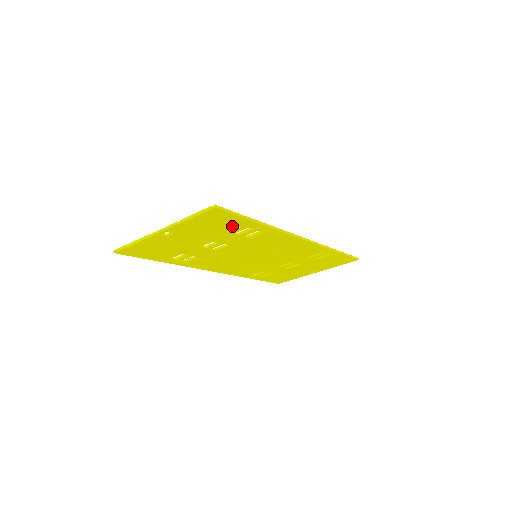
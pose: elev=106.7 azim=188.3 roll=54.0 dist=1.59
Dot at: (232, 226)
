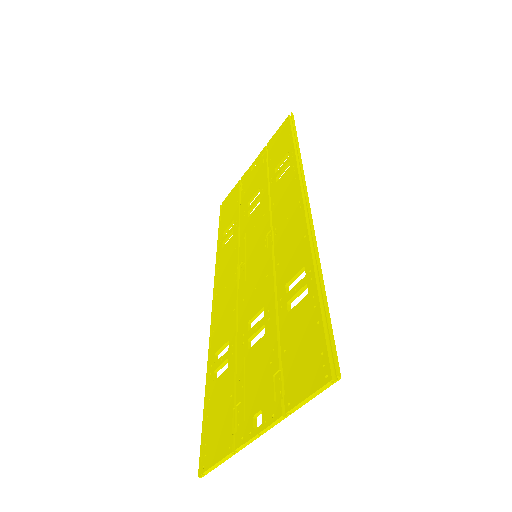
Dot at: (306, 324)
